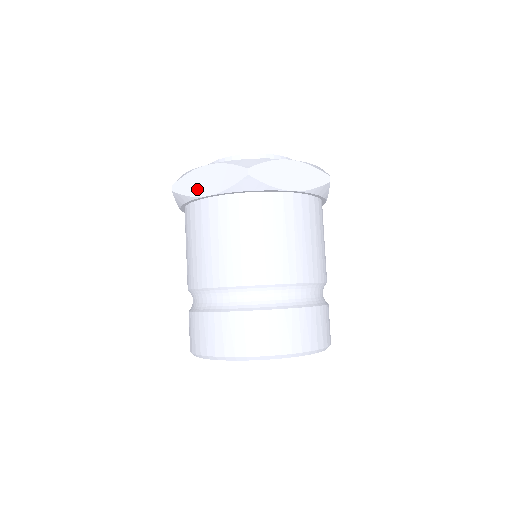
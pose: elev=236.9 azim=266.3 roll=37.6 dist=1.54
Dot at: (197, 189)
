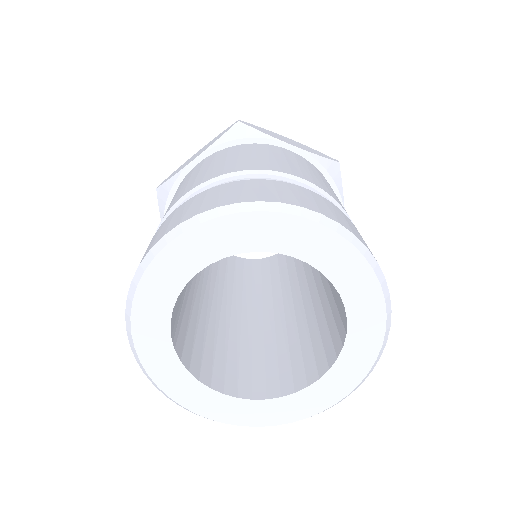
Dot at: (184, 166)
